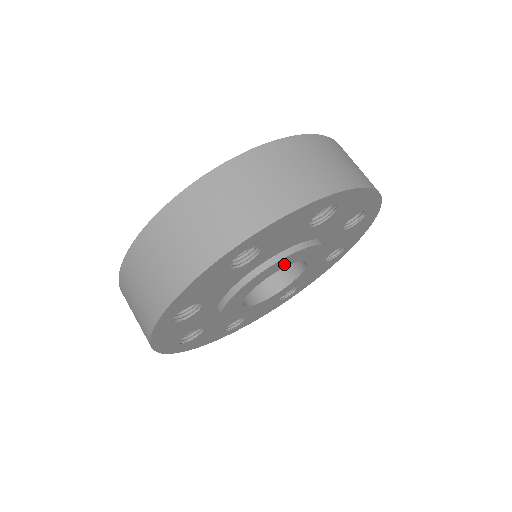
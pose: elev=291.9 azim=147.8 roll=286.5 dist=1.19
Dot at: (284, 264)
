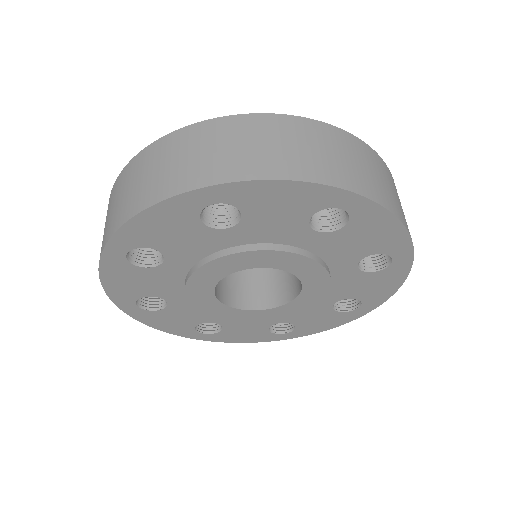
Dot at: (305, 273)
